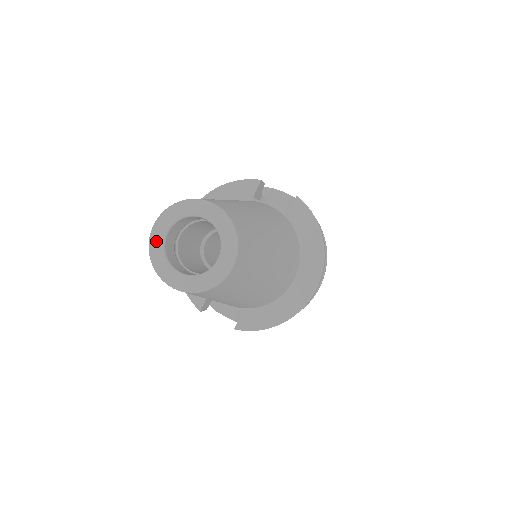
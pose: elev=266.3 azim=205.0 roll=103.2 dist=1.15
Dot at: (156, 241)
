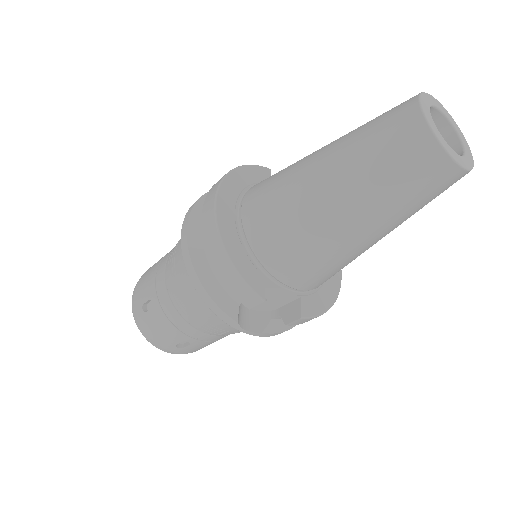
Dot at: (429, 118)
